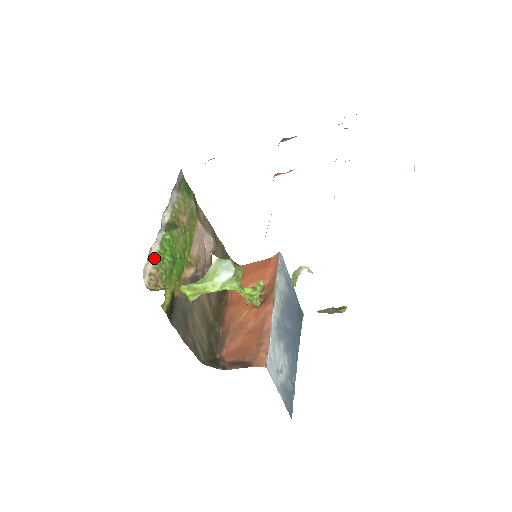
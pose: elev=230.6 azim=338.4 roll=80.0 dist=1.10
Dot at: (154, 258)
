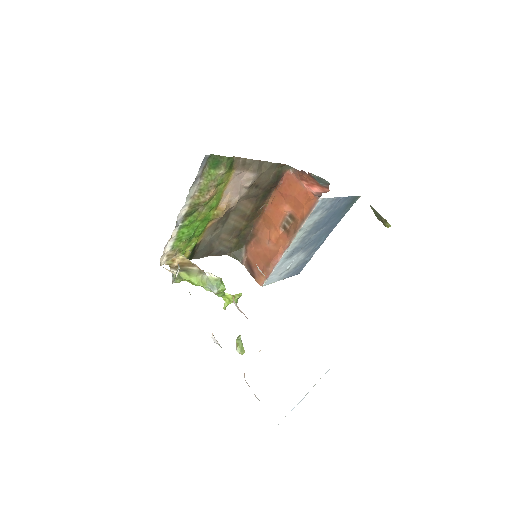
Dot at: (171, 246)
